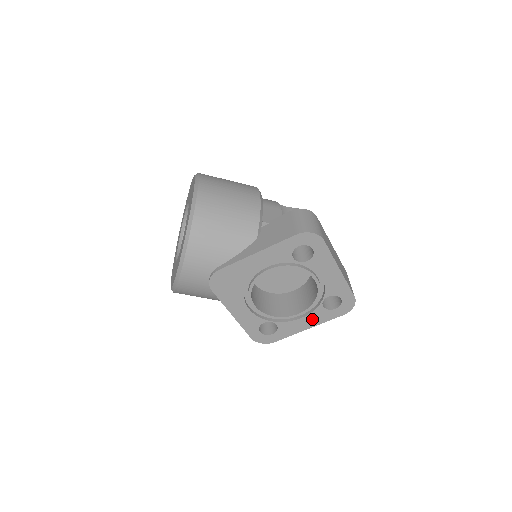
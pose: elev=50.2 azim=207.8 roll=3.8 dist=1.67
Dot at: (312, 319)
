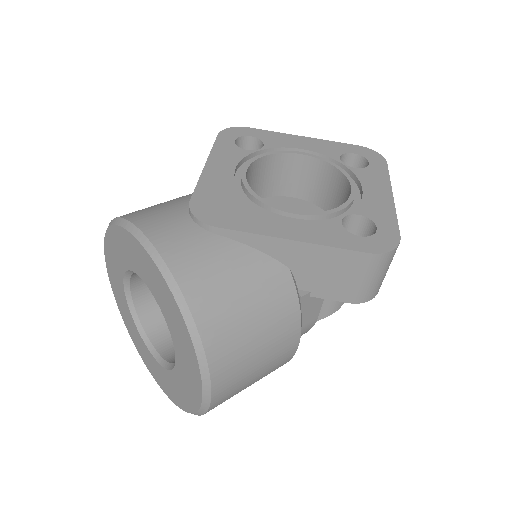
Dot at: (373, 185)
